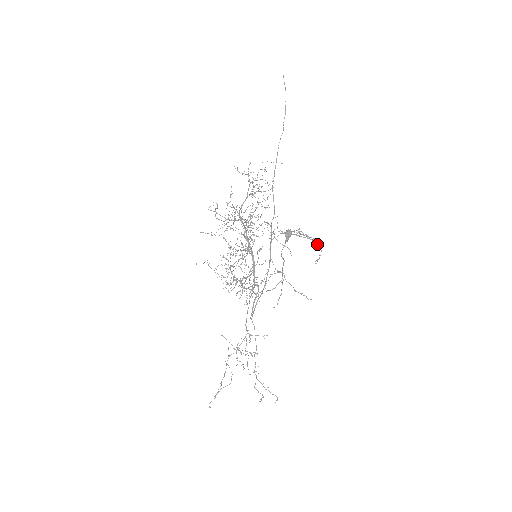
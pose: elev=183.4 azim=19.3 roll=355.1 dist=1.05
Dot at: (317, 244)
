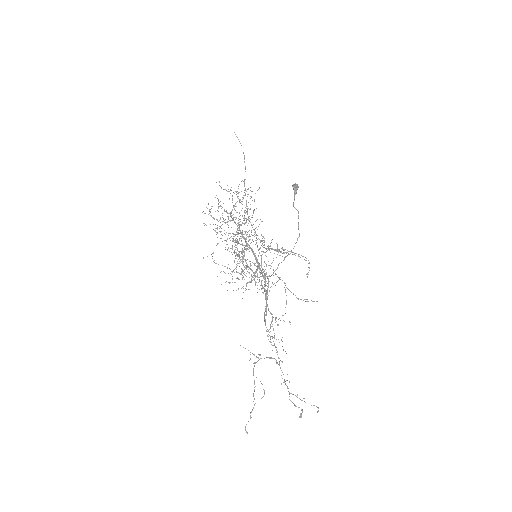
Dot at: occluded
